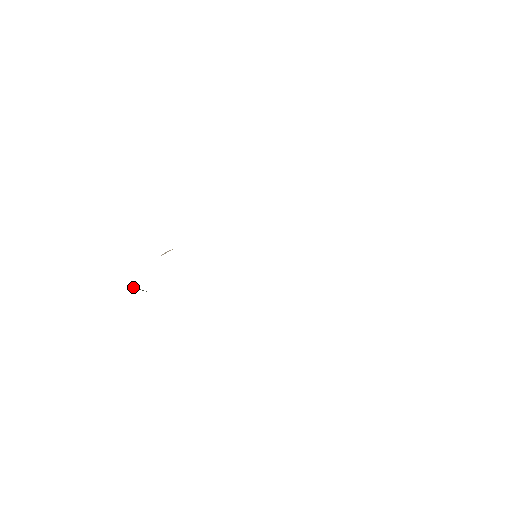
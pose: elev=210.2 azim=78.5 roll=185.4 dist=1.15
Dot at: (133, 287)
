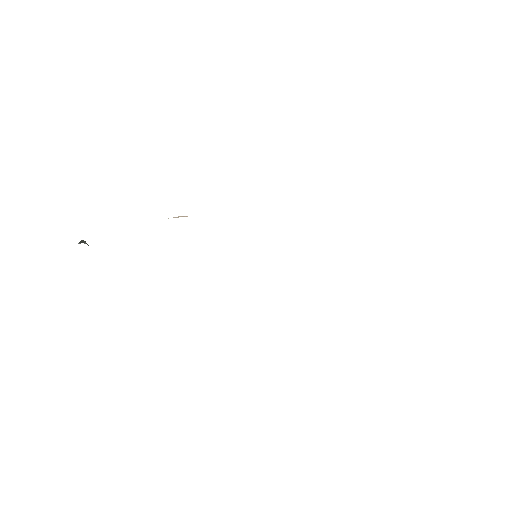
Dot at: (85, 242)
